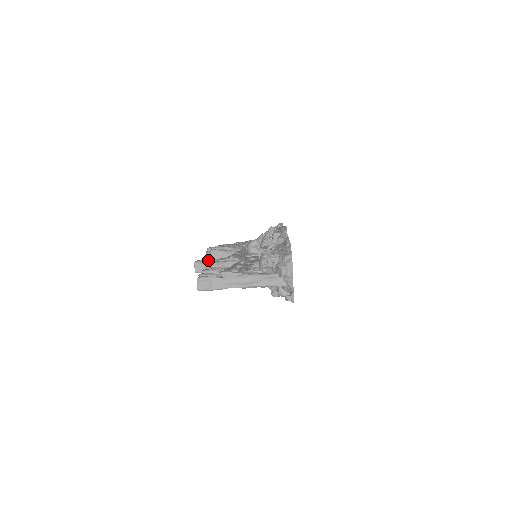
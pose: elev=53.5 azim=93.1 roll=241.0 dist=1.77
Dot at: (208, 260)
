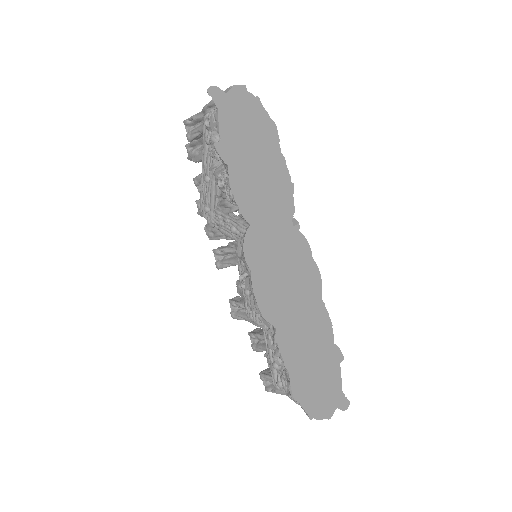
Dot at: (235, 304)
